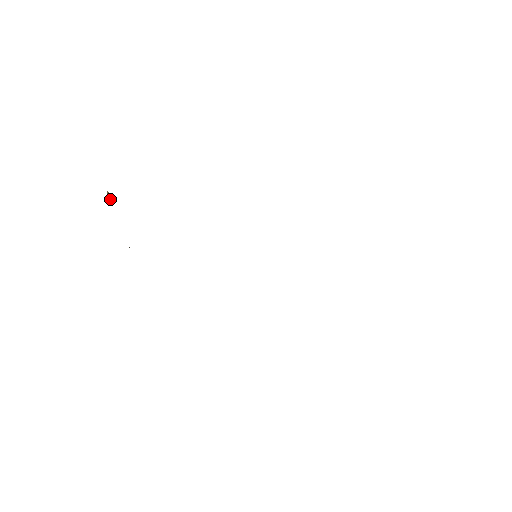
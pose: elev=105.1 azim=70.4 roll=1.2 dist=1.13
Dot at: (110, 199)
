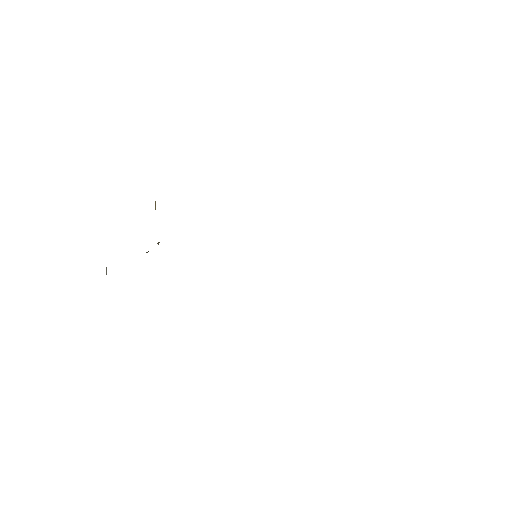
Dot at: (155, 207)
